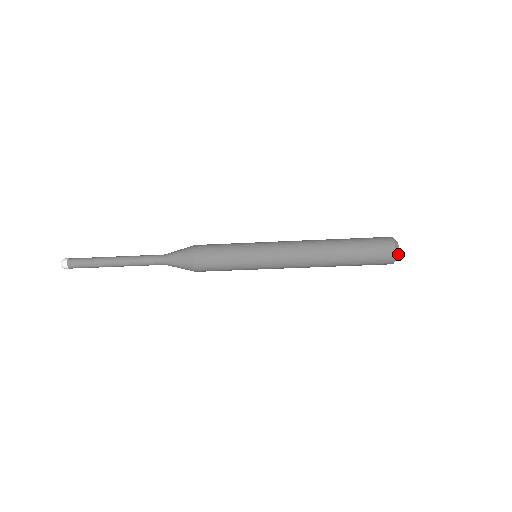
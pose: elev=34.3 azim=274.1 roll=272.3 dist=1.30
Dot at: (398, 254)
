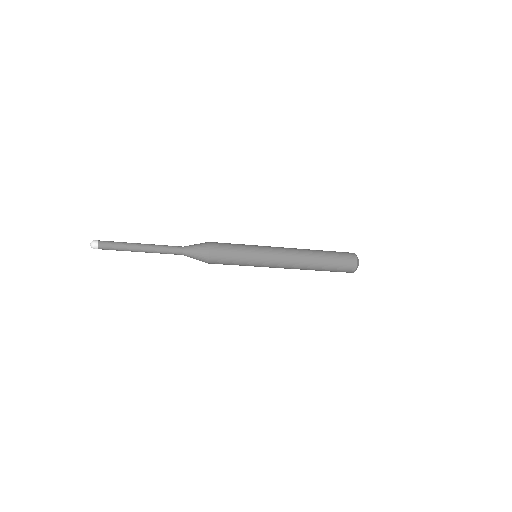
Dot at: occluded
